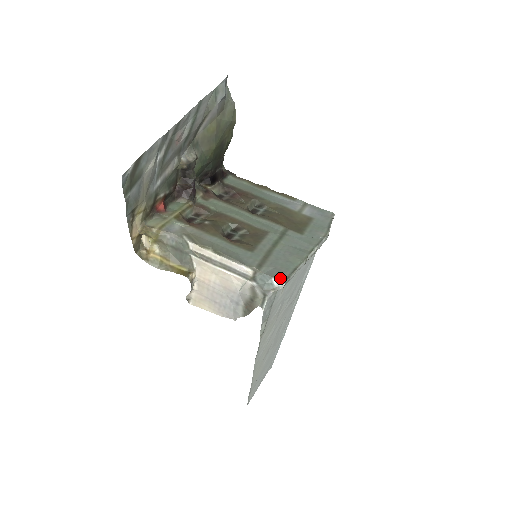
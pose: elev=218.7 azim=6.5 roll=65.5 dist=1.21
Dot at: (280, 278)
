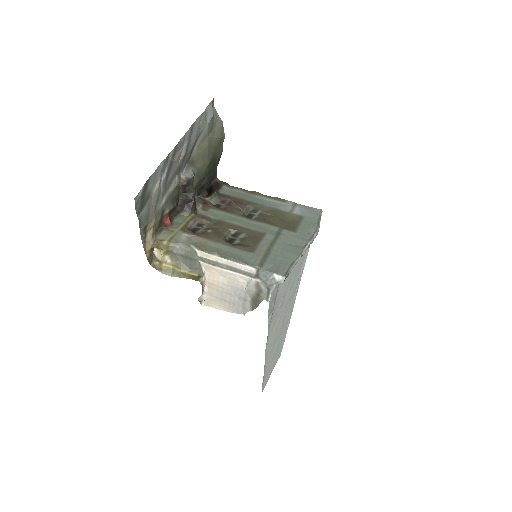
Dot at: (280, 273)
